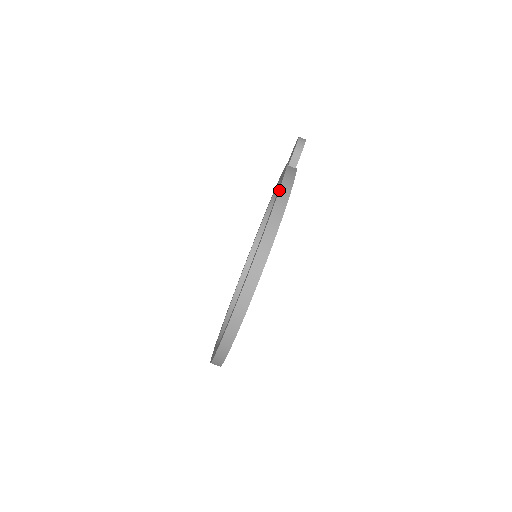
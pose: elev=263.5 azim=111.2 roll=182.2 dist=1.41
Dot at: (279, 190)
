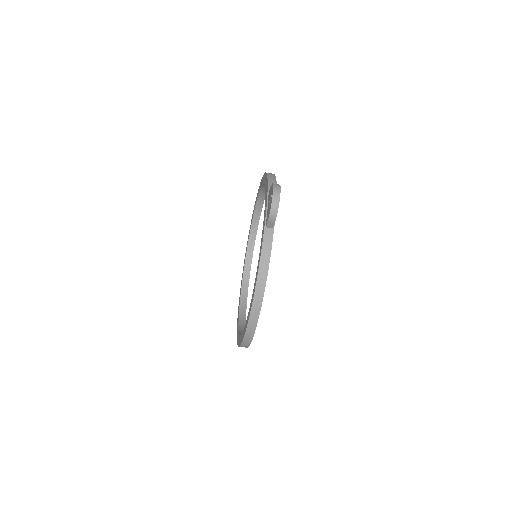
Dot at: (256, 282)
